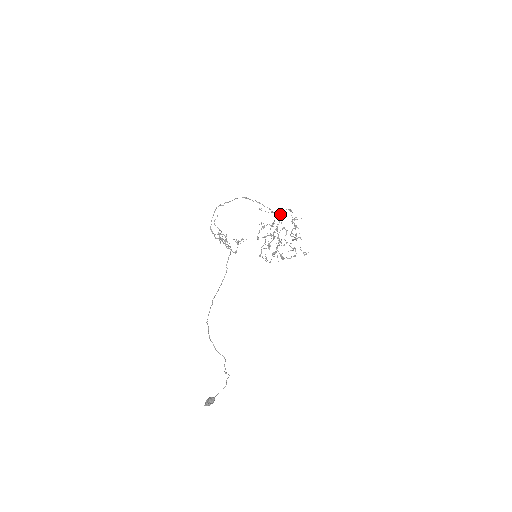
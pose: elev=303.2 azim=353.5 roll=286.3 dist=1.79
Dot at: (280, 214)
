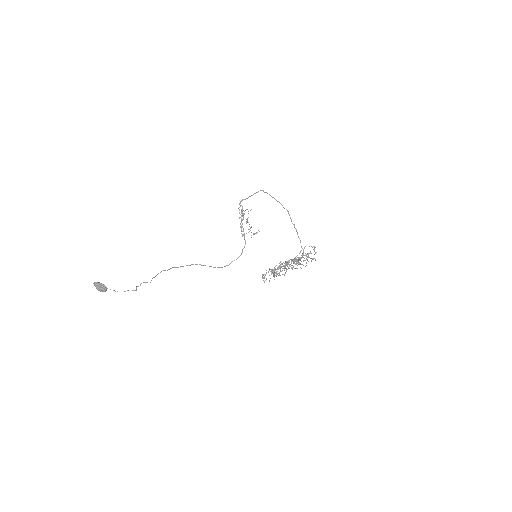
Dot at: (306, 255)
